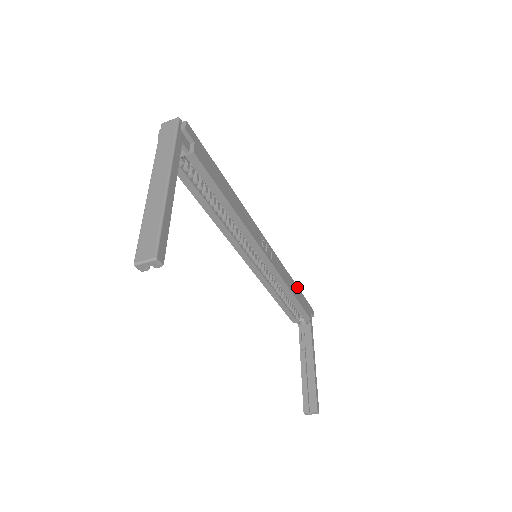
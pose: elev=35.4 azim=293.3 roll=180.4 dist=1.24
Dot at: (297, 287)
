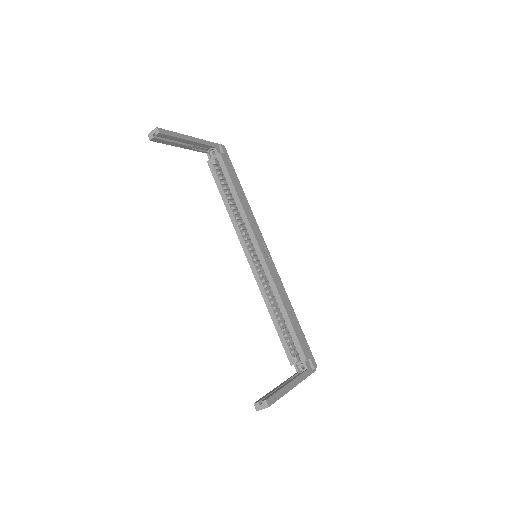
Dot at: (297, 320)
